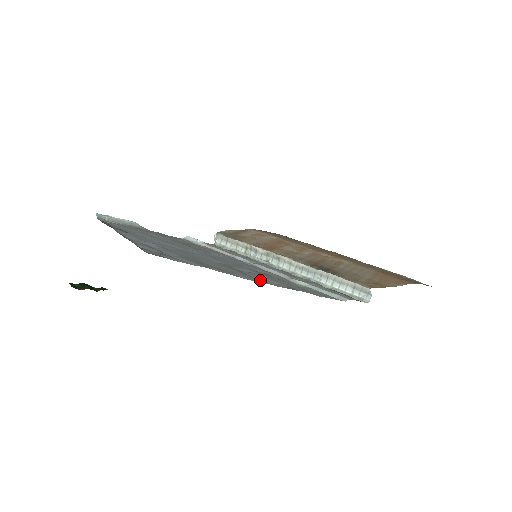
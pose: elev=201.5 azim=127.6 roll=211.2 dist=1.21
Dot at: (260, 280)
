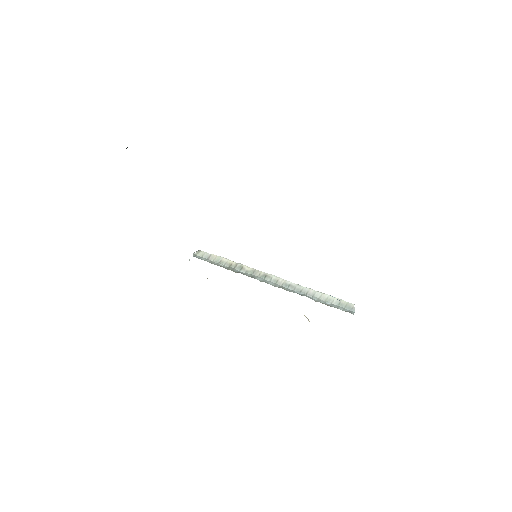
Dot at: occluded
